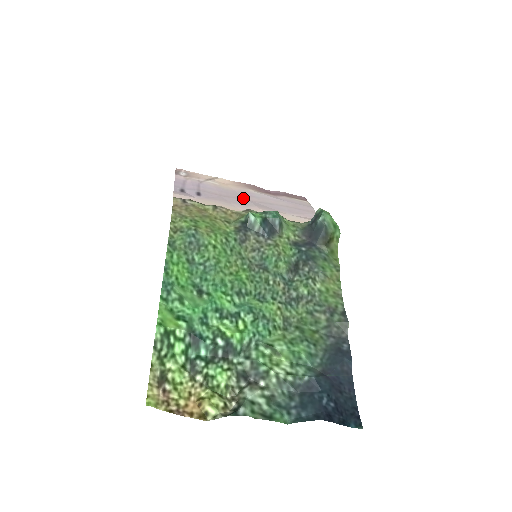
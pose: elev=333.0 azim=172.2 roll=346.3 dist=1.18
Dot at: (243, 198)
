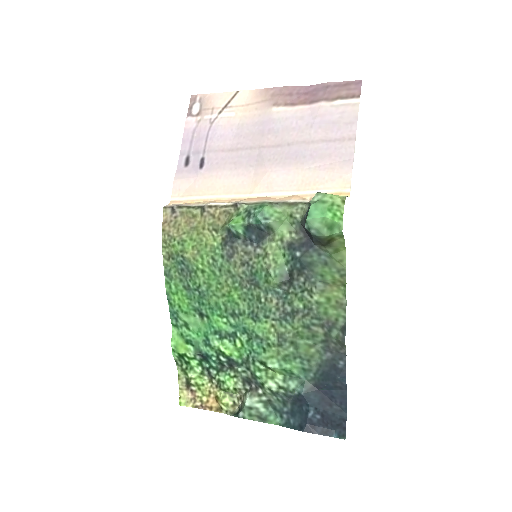
Dot at: (255, 144)
